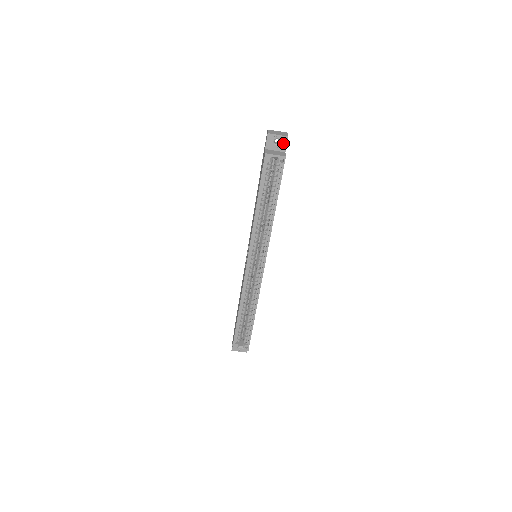
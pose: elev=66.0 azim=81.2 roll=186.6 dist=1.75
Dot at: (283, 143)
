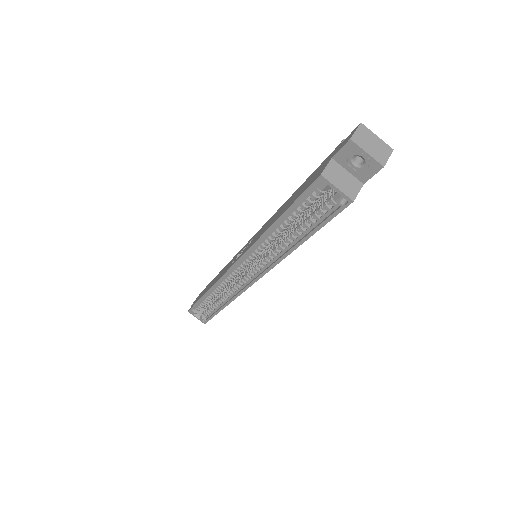
Dot at: (368, 169)
